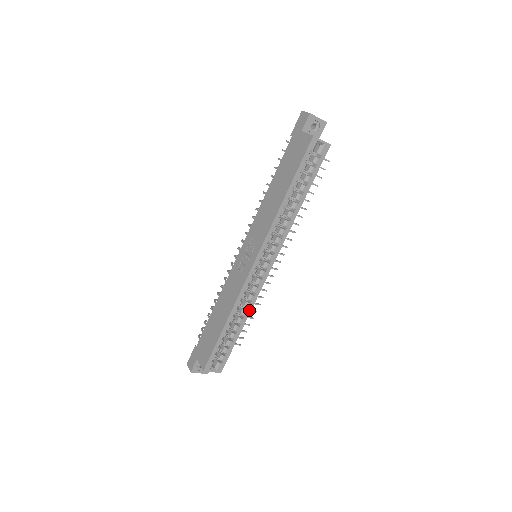
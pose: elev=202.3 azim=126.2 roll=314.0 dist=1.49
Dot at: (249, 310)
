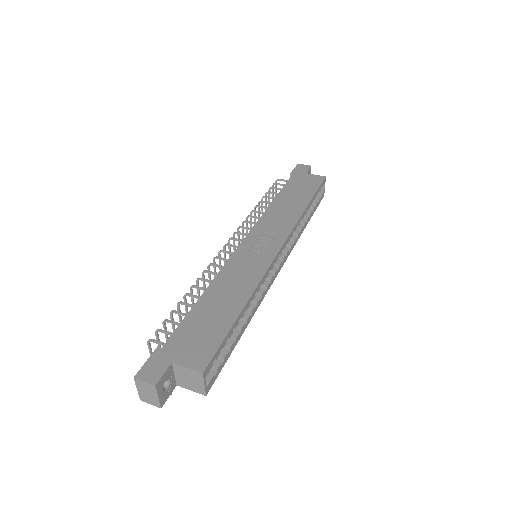
Dot at: (256, 308)
